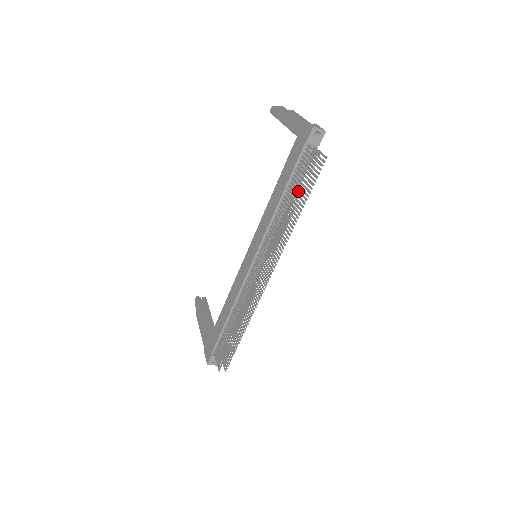
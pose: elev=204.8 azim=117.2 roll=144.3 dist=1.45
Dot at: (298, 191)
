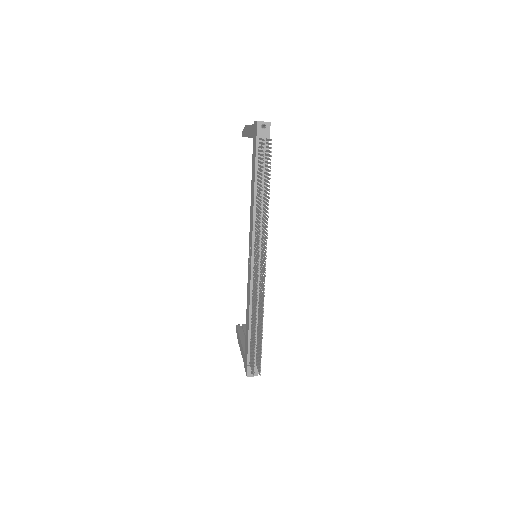
Dot at: (260, 178)
